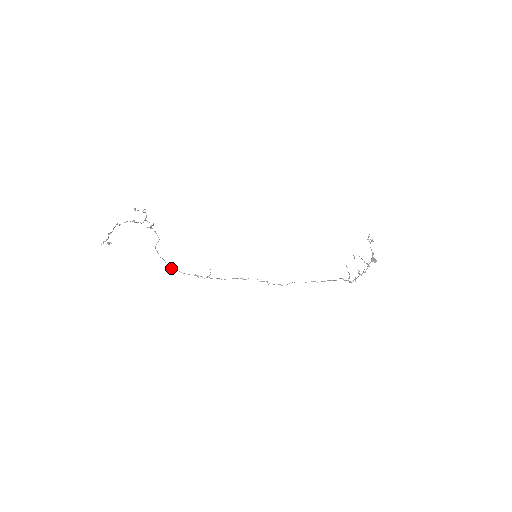
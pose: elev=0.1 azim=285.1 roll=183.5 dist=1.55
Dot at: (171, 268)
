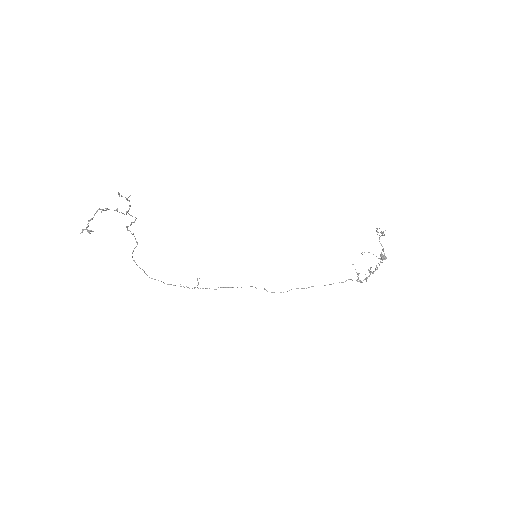
Dot at: (152, 278)
